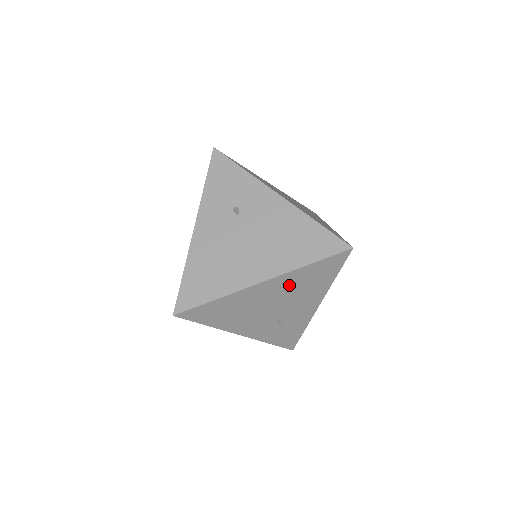
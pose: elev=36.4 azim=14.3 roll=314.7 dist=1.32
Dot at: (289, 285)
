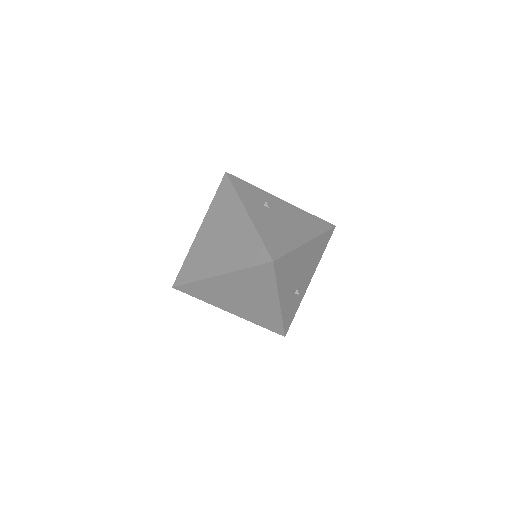
Dot at: (312, 251)
